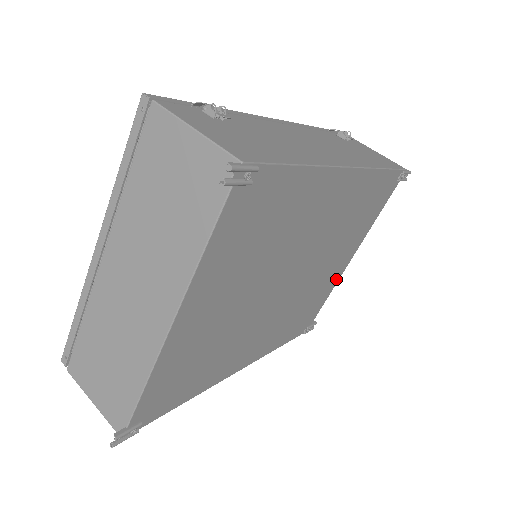
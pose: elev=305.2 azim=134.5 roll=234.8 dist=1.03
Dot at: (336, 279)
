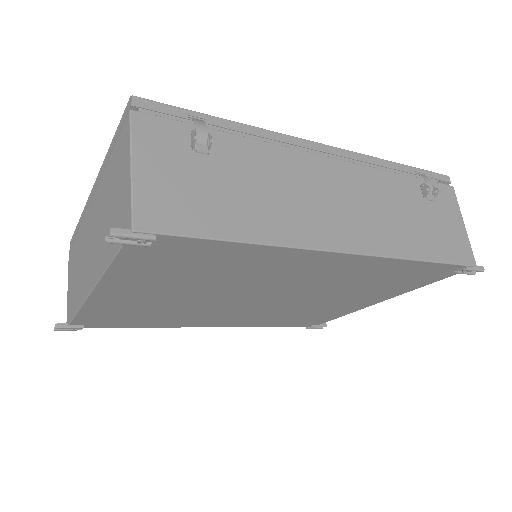
Dot at: (353, 309)
